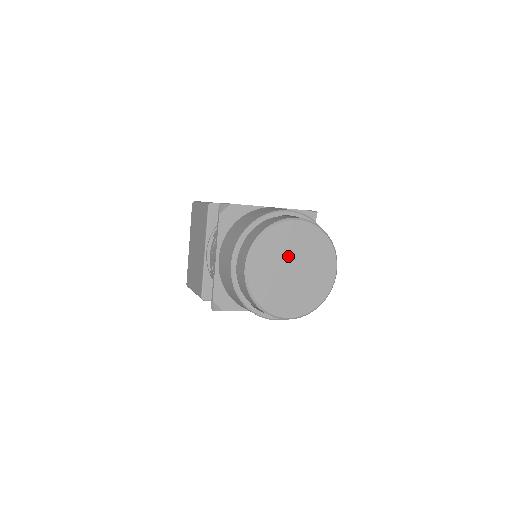
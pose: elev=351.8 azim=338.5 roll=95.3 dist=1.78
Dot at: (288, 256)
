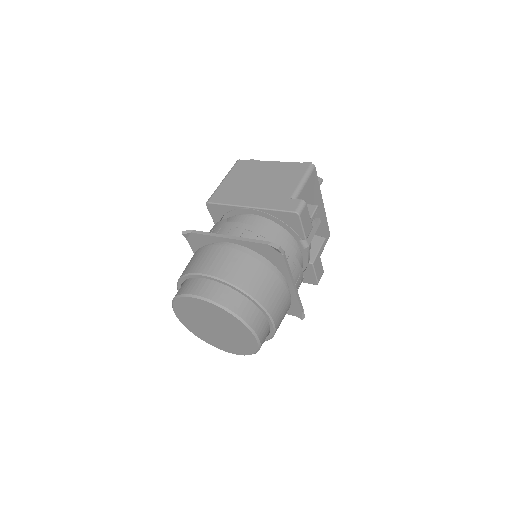
Dot at: (204, 318)
